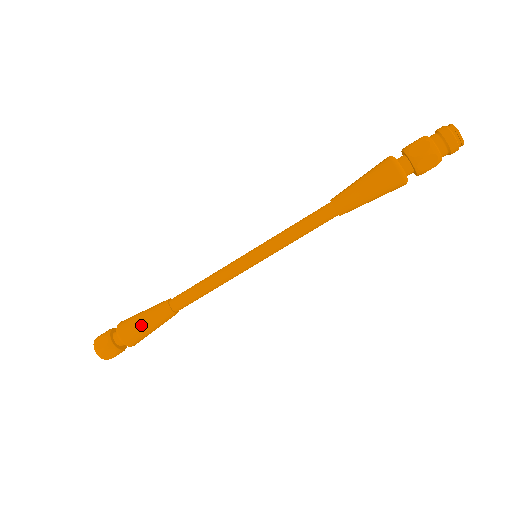
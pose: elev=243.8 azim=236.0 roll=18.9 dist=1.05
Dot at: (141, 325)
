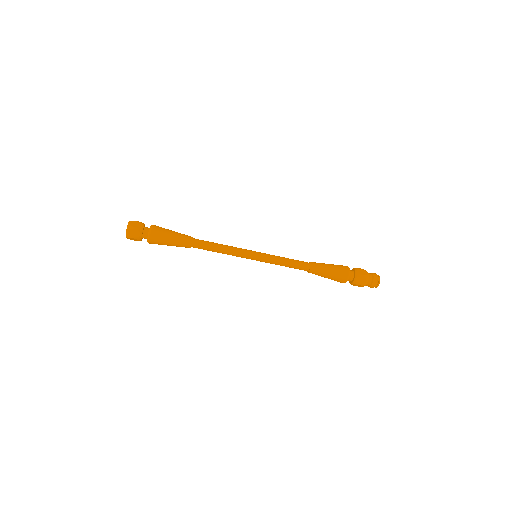
Dot at: (169, 235)
